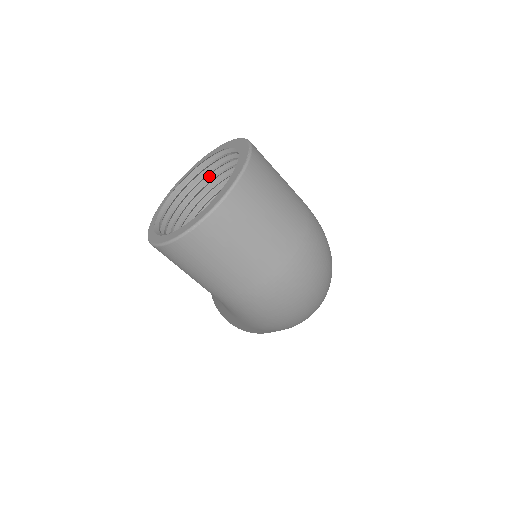
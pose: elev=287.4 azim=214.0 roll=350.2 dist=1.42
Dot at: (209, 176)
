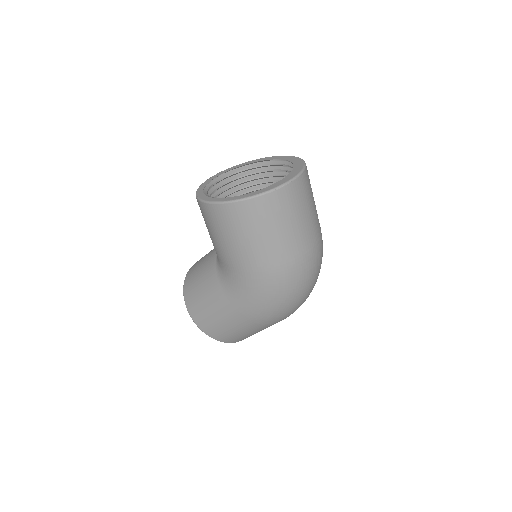
Dot at: (236, 181)
